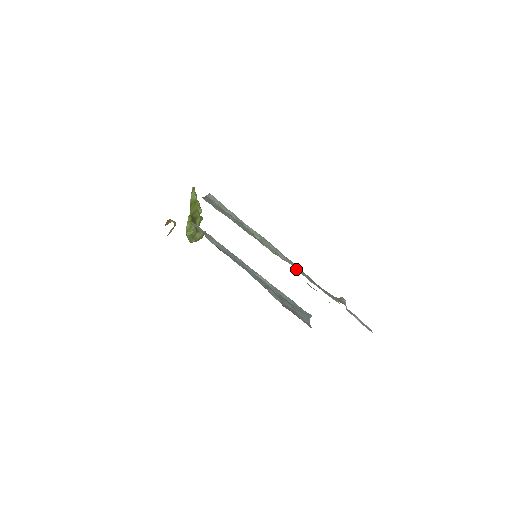
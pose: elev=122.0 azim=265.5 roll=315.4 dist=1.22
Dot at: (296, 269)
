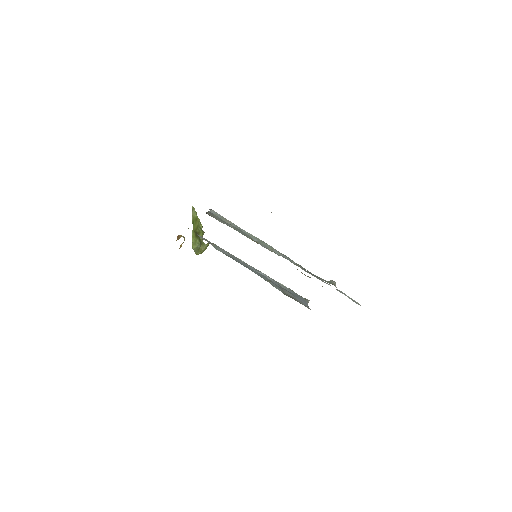
Dot at: (291, 261)
